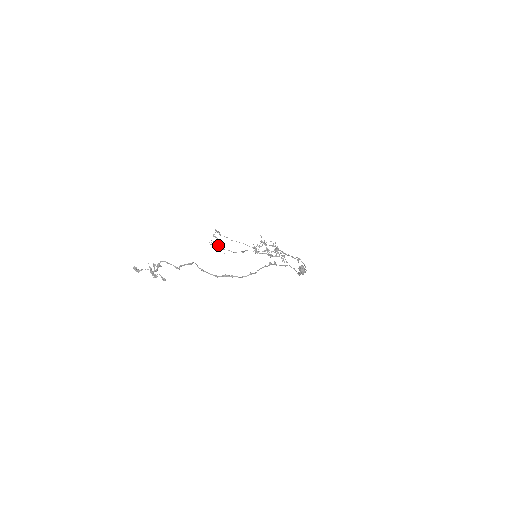
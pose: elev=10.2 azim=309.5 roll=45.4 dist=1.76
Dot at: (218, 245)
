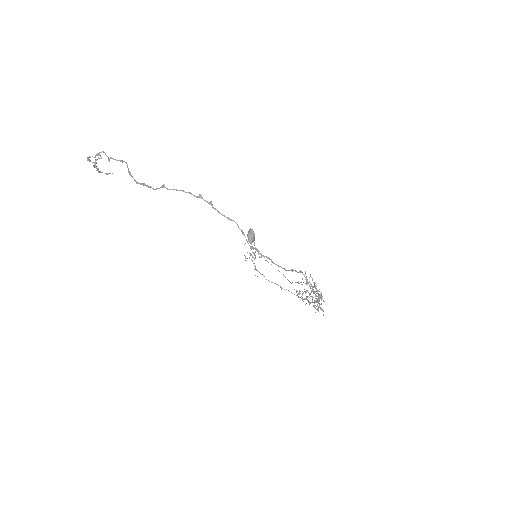
Dot at: occluded
